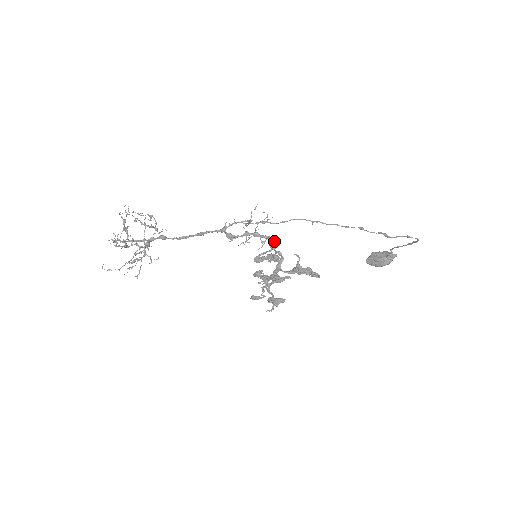
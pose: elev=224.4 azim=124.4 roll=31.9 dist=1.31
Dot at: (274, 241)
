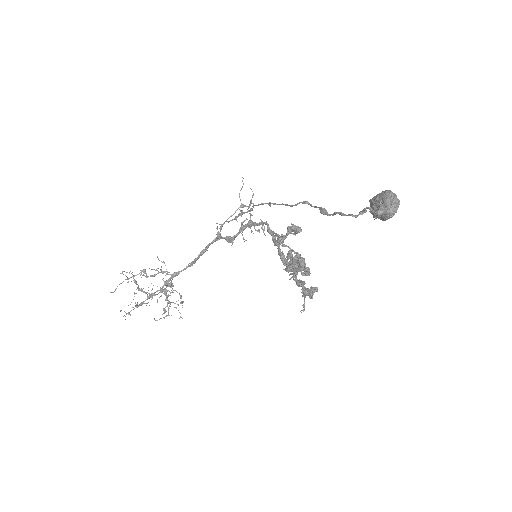
Dot at: occluded
